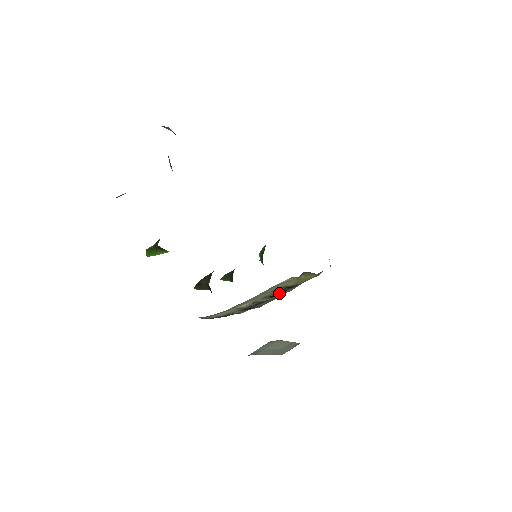
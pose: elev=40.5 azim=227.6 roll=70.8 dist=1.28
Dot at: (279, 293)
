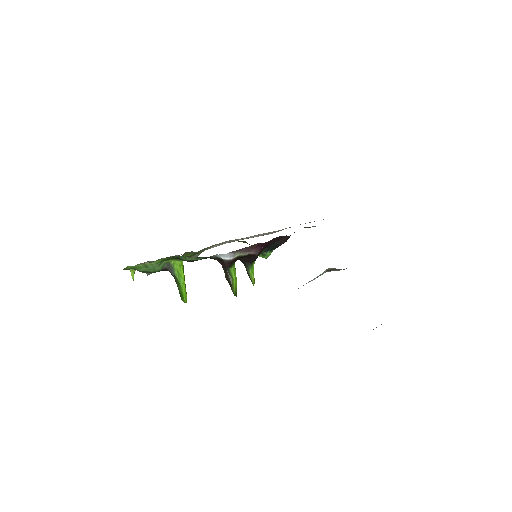
Dot at: occluded
